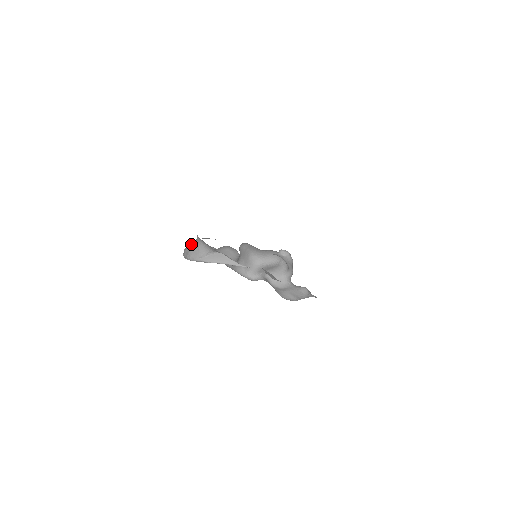
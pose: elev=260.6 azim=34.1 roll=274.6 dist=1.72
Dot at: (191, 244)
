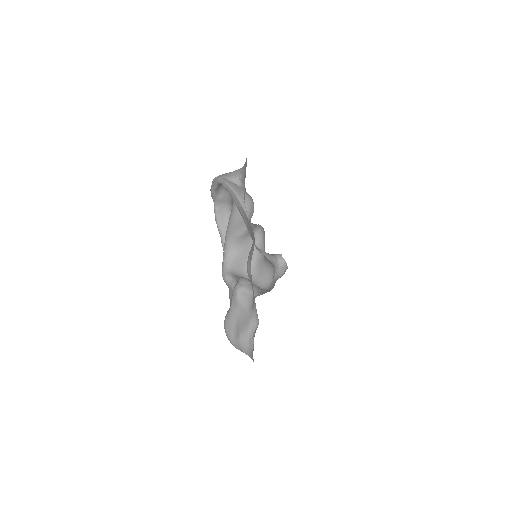
Dot at: occluded
